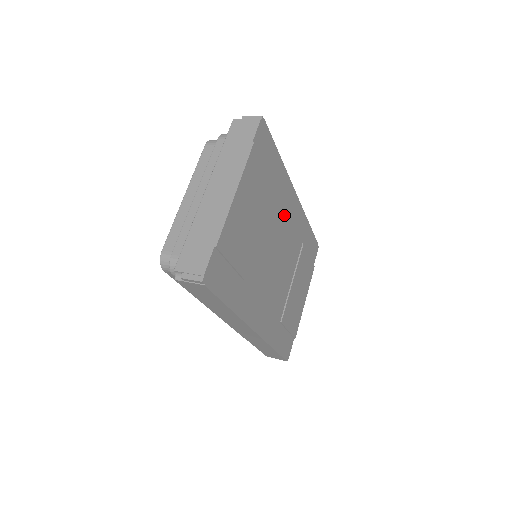
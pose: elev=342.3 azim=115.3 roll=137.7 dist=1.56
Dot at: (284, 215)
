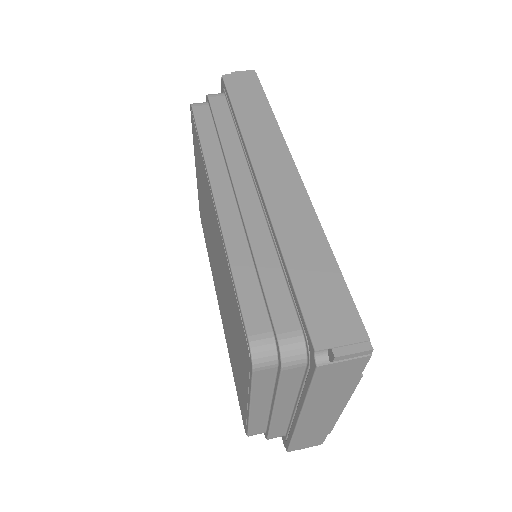
Dot at: occluded
